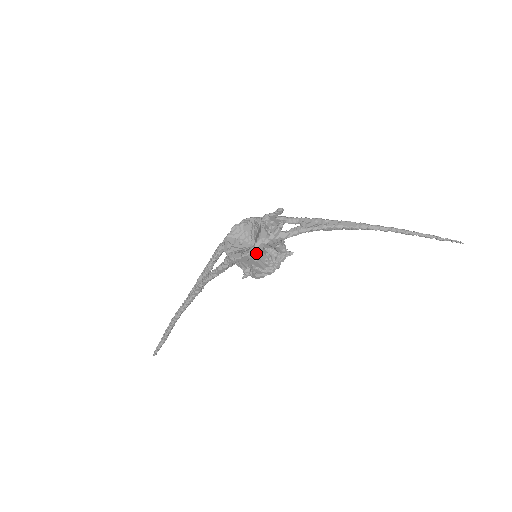
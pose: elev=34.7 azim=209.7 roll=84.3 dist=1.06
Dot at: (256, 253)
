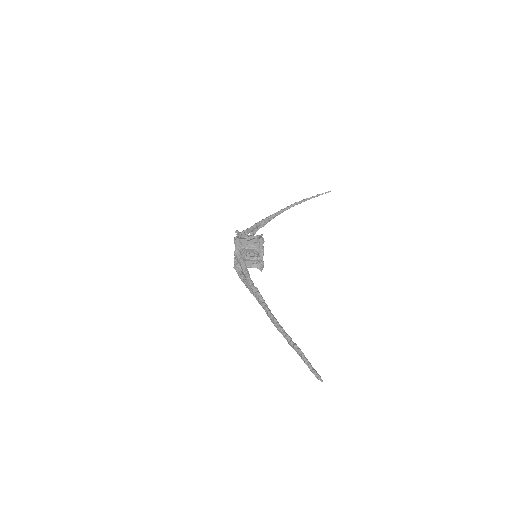
Dot at: (239, 239)
